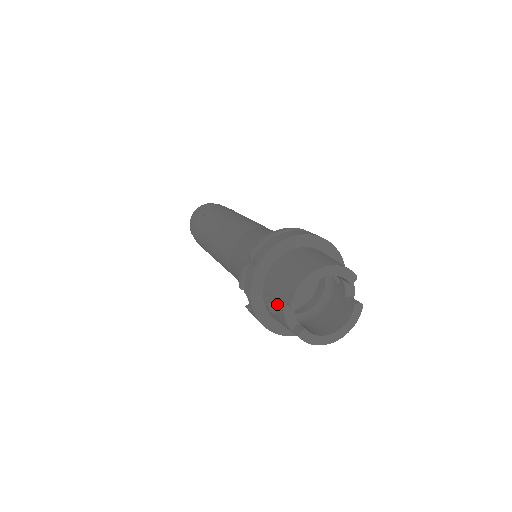
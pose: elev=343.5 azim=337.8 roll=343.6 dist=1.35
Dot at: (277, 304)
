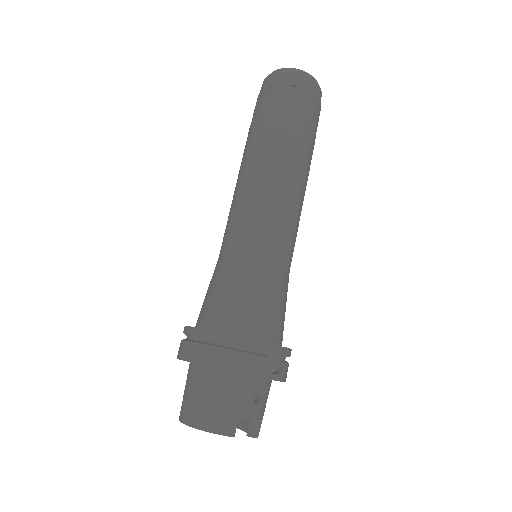
Dot at: occluded
